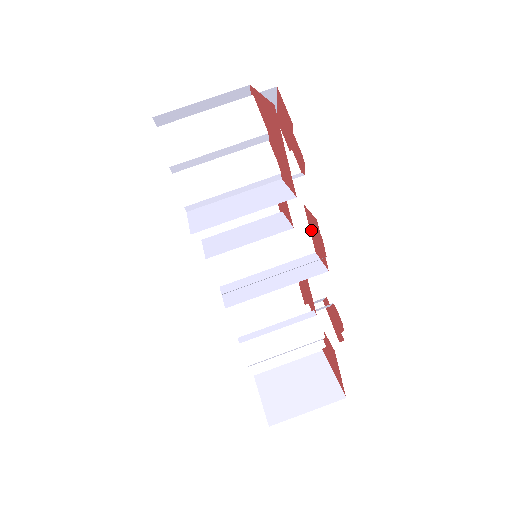
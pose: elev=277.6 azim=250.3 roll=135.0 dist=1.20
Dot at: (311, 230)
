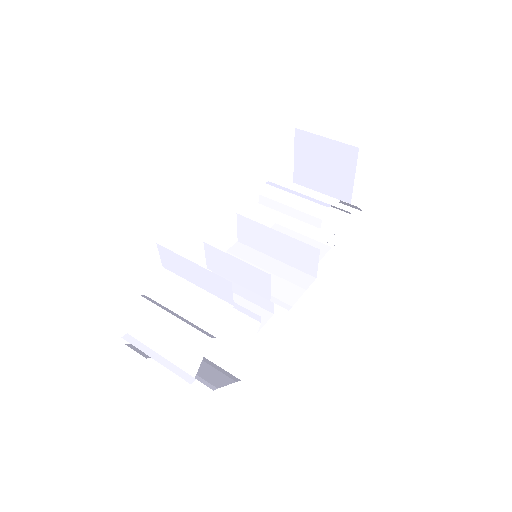
Dot at: occluded
